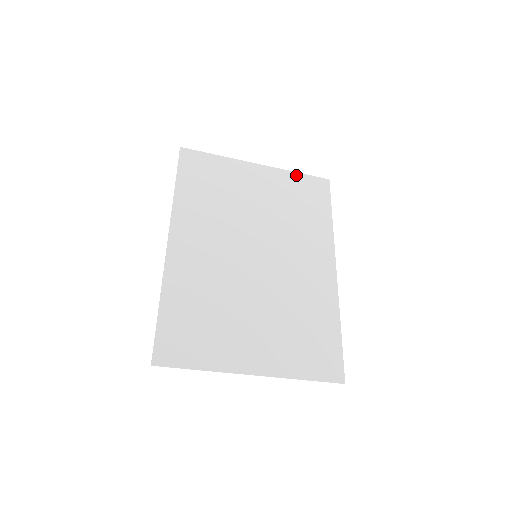
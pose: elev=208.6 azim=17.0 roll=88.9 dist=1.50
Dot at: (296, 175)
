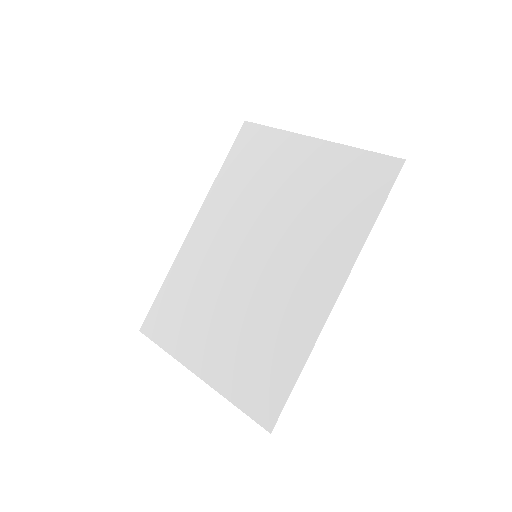
Dot at: (357, 153)
